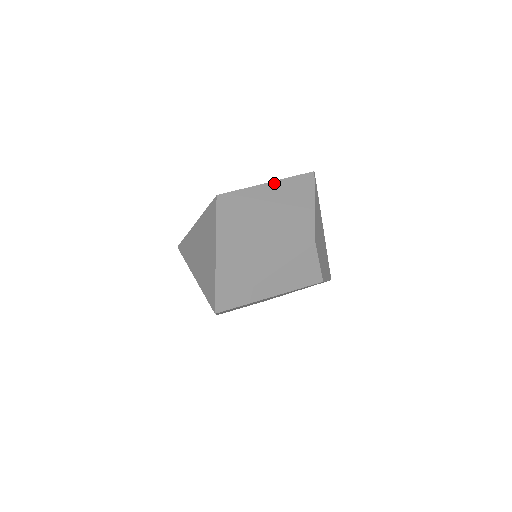
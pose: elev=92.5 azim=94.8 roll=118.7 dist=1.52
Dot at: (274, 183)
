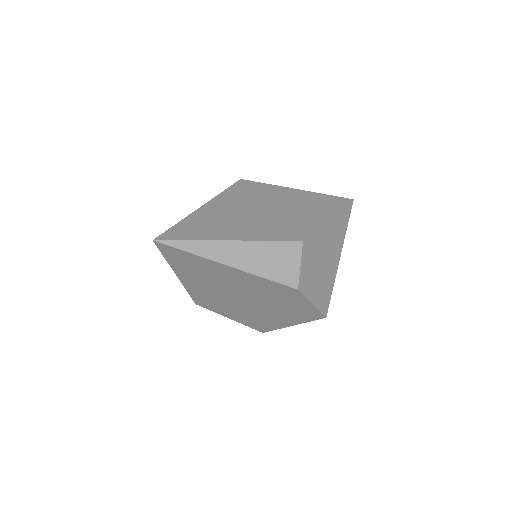
Dot at: (303, 191)
